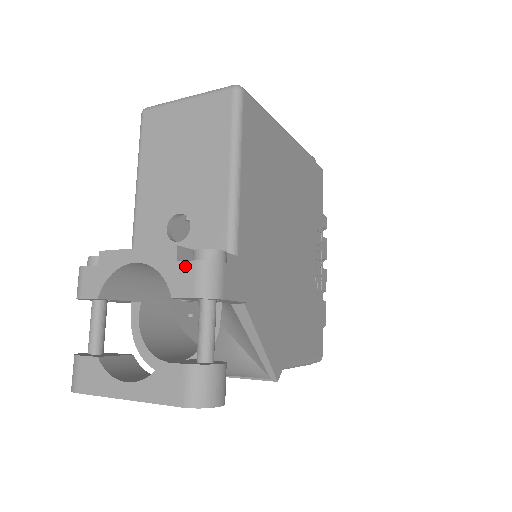
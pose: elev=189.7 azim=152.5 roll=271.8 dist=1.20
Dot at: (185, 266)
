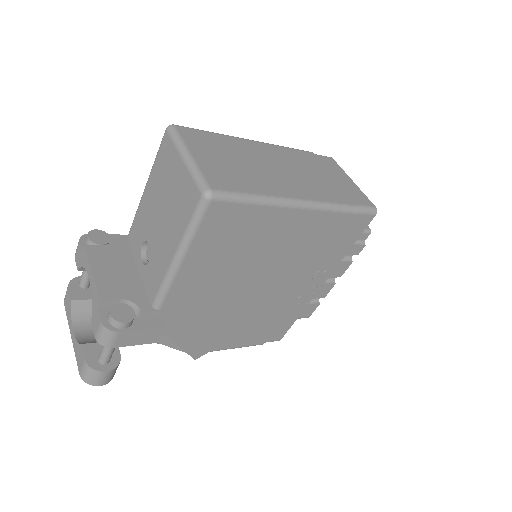
Dot at: (98, 317)
